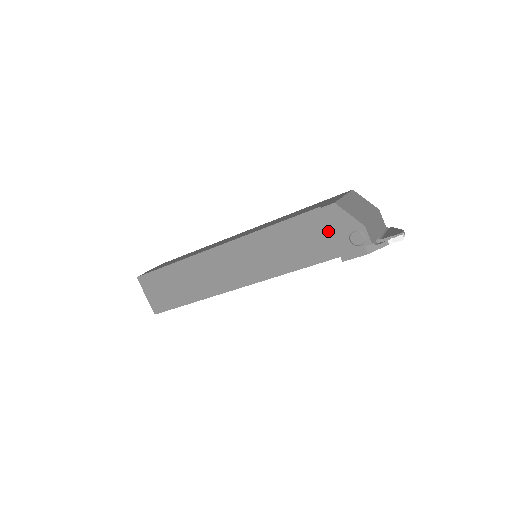
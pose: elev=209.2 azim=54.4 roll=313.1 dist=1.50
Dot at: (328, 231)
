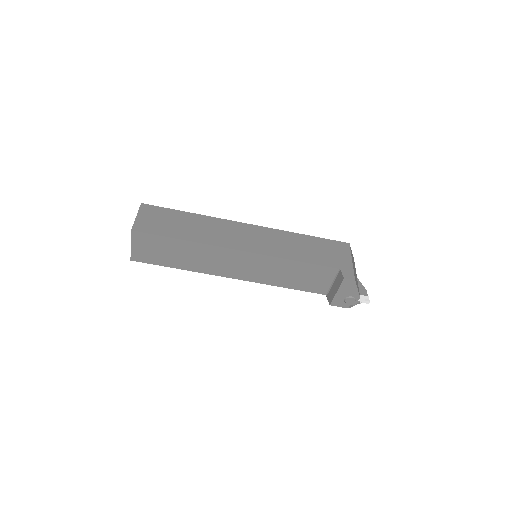
Dot at: (331, 281)
